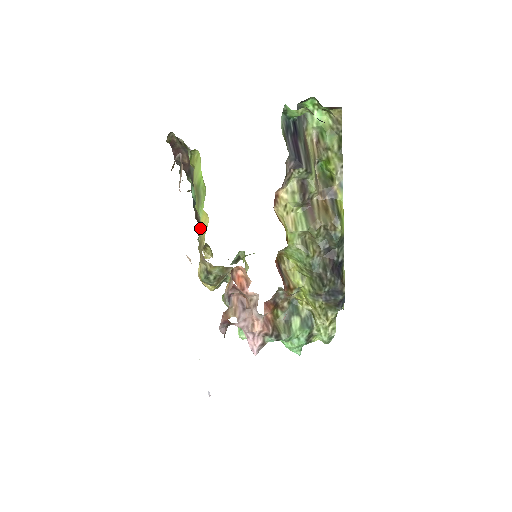
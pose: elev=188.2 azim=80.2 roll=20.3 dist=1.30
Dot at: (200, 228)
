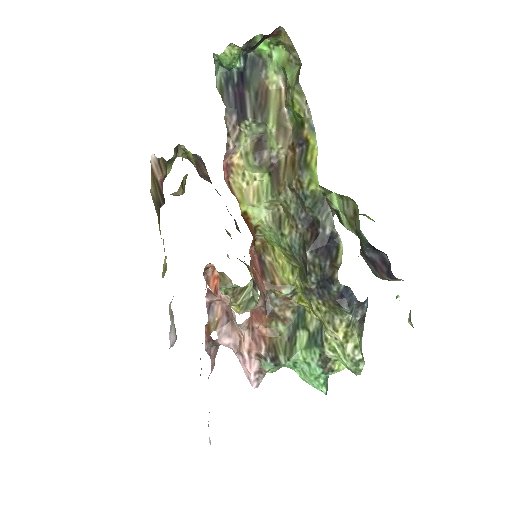
Dot at: occluded
